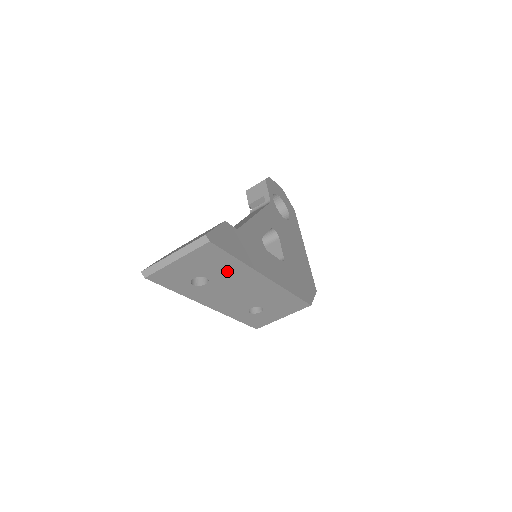
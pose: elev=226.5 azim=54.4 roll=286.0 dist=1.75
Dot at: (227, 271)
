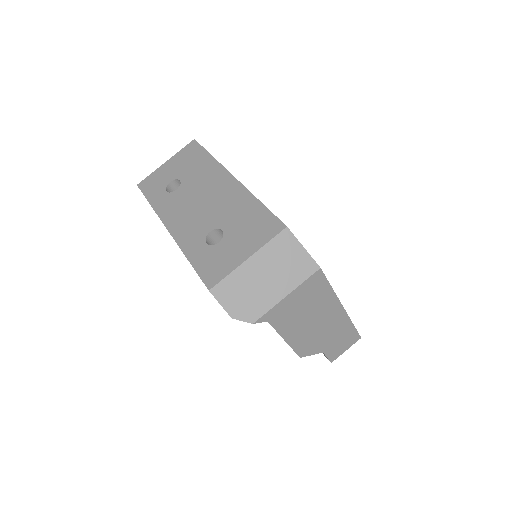
Dot at: (199, 170)
